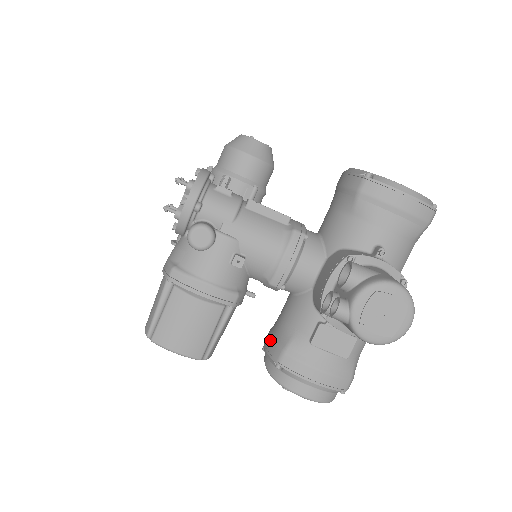
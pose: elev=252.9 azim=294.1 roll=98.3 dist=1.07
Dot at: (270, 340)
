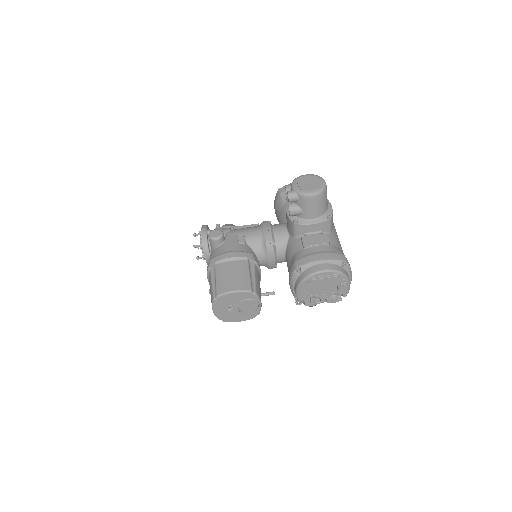
Dot at: (289, 275)
